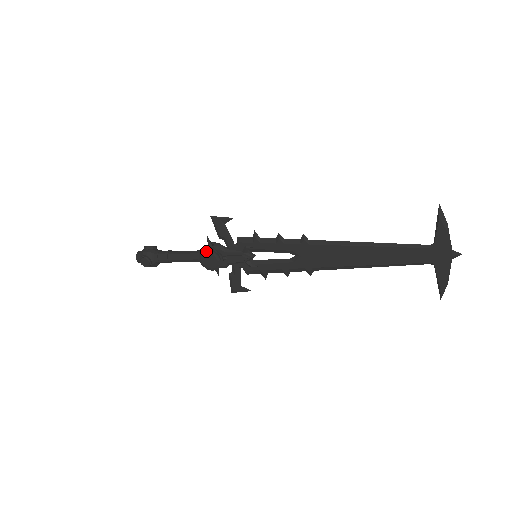
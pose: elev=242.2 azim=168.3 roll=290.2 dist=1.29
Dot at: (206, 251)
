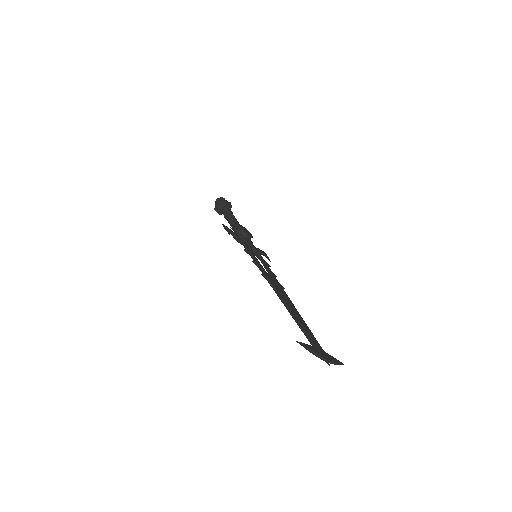
Dot at: occluded
